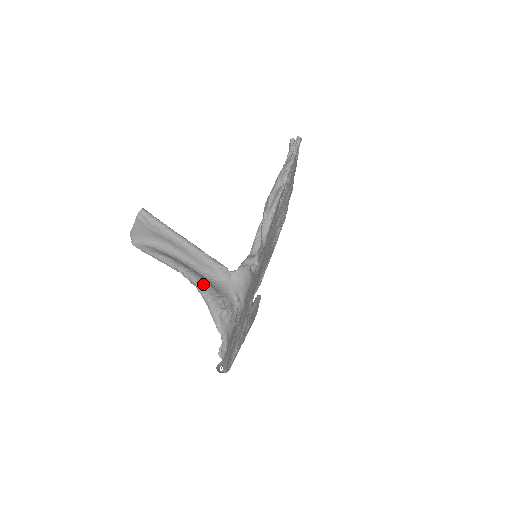
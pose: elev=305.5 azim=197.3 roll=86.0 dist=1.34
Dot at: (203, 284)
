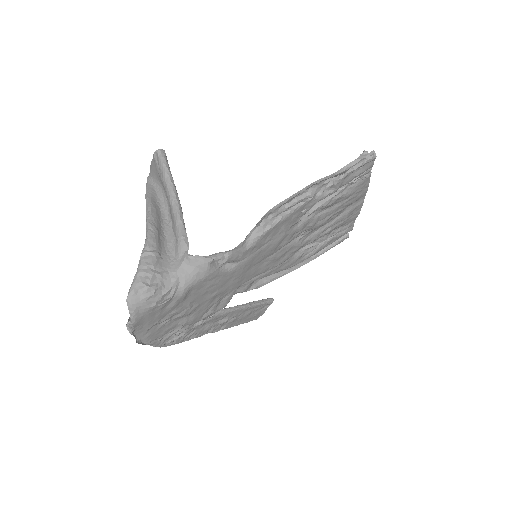
Dot at: (150, 250)
